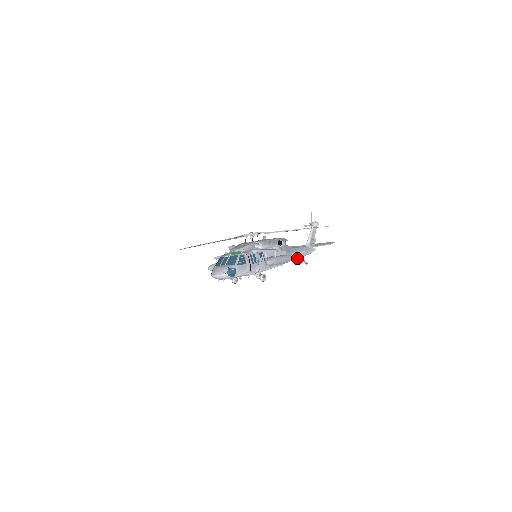
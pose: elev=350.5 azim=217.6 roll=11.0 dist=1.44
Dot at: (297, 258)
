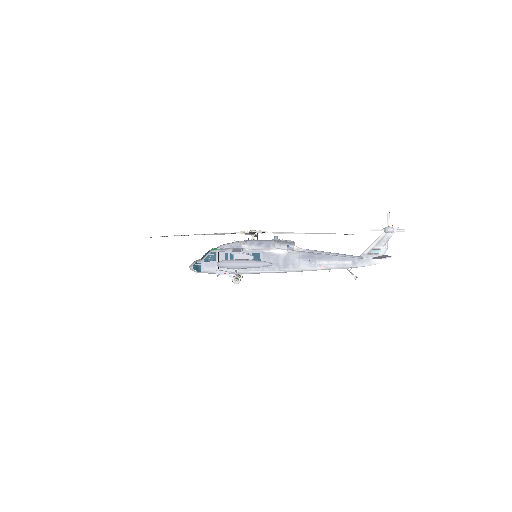
Dot at: (332, 268)
